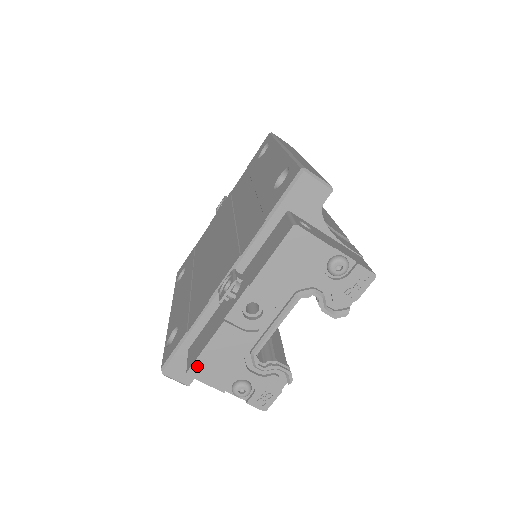
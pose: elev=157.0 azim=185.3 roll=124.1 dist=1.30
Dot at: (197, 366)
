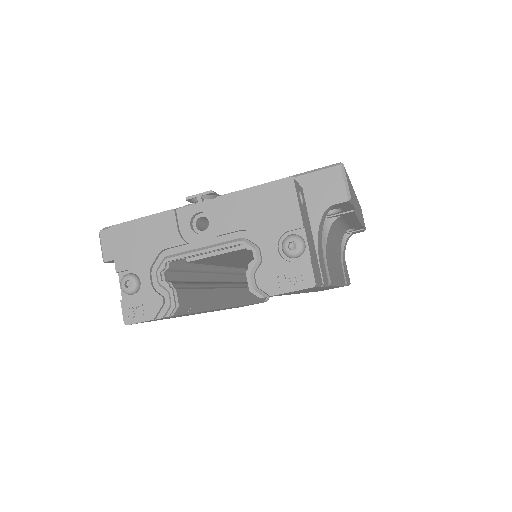
Dot at: (122, 228)
